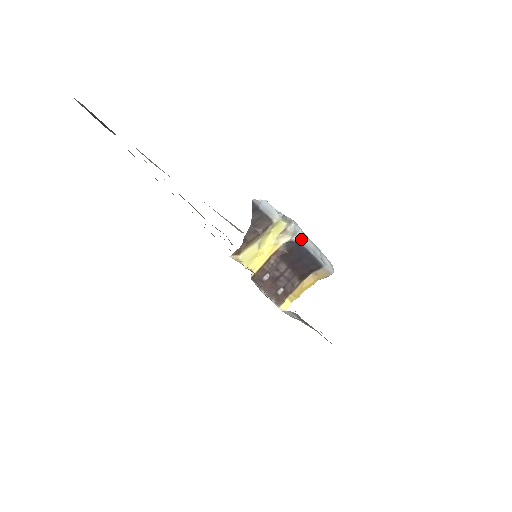
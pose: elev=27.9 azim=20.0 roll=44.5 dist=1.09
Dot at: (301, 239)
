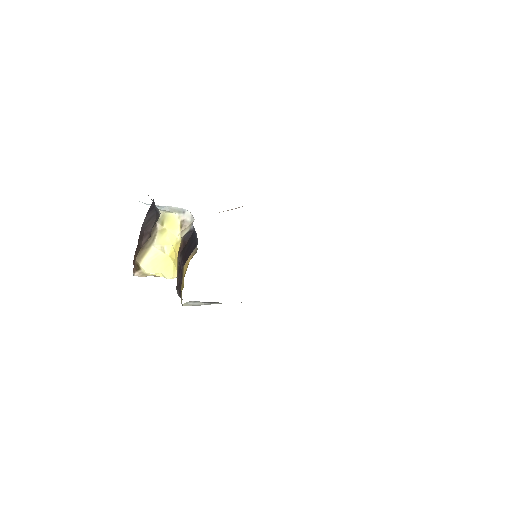
Dot at: occluded
